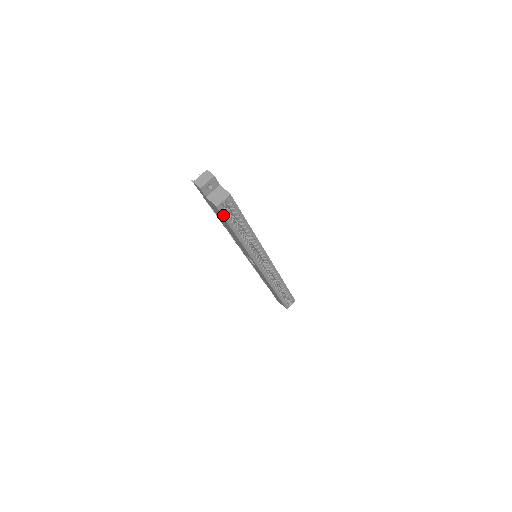
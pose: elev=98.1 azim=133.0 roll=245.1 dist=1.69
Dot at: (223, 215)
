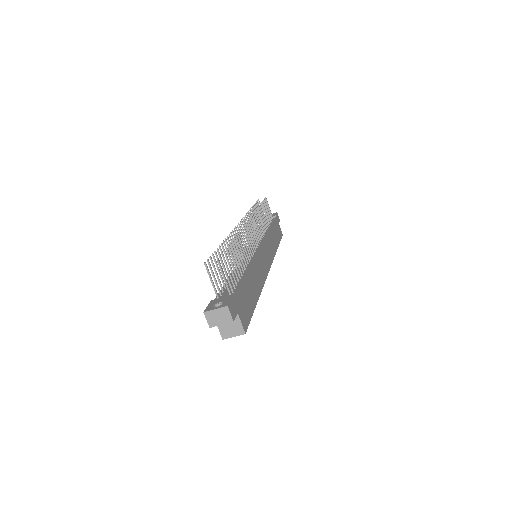
Dot at: occluded
